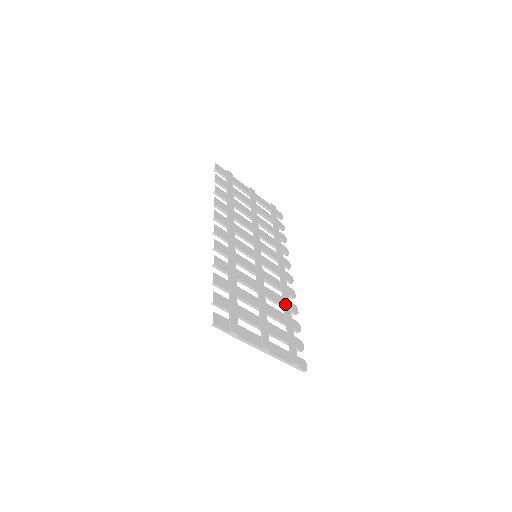
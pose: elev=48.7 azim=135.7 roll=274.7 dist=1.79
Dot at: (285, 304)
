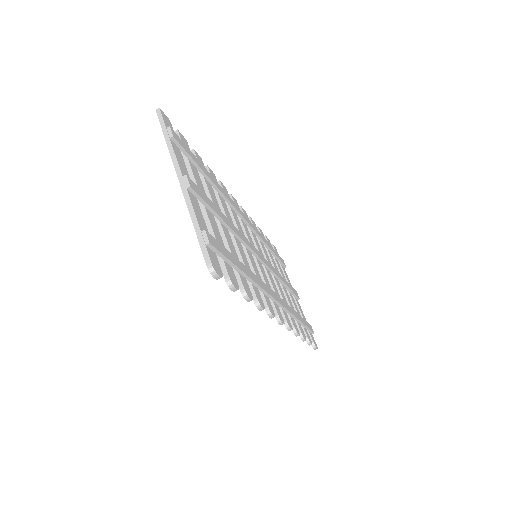
Dot at: (252, 272)
